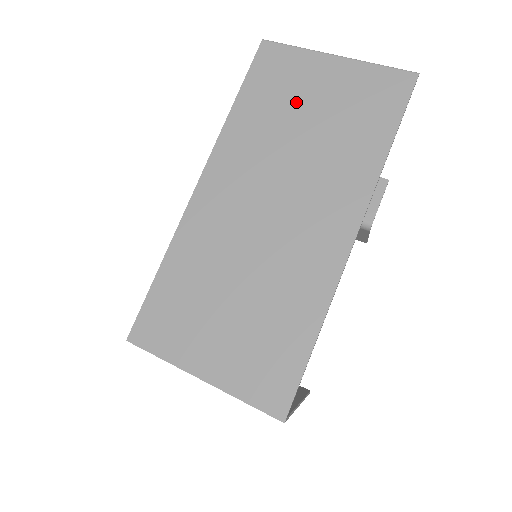
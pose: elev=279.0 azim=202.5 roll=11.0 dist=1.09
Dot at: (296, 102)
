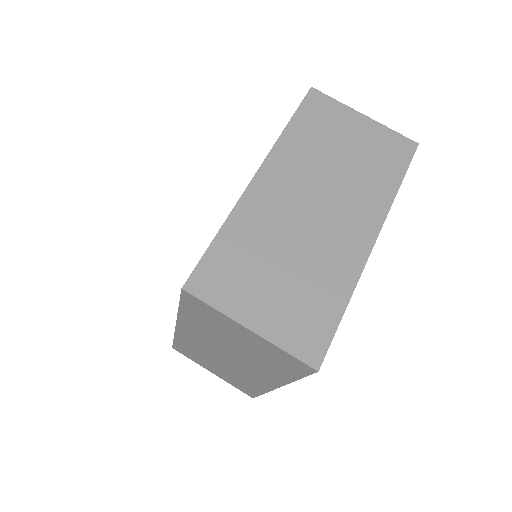
Dot at: (335, 138)
